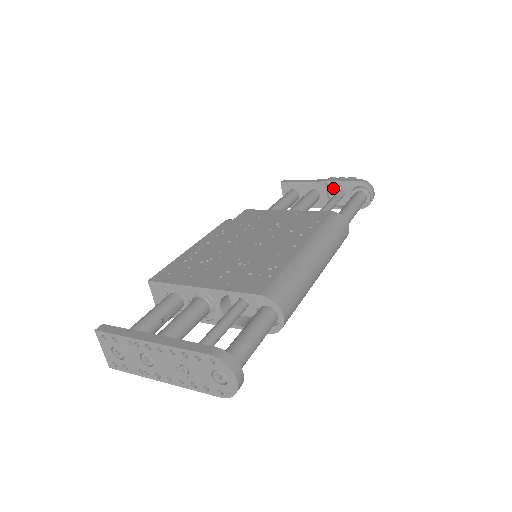
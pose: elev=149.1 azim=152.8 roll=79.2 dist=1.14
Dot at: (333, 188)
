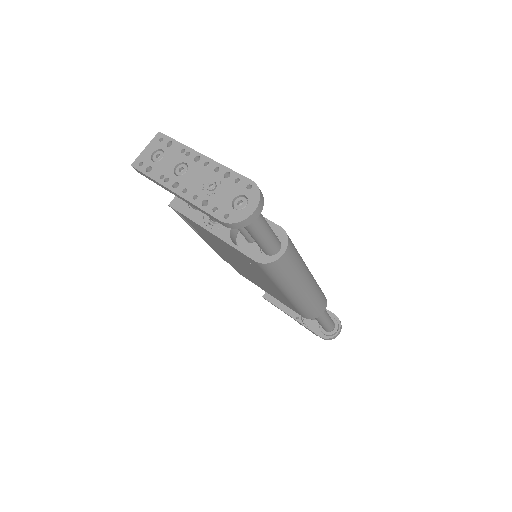
Dot at: occluded
